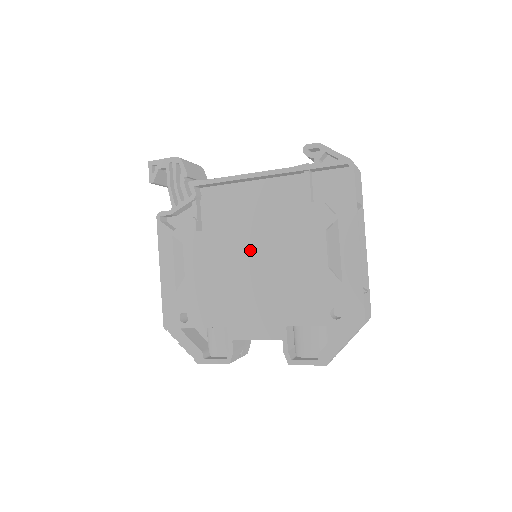
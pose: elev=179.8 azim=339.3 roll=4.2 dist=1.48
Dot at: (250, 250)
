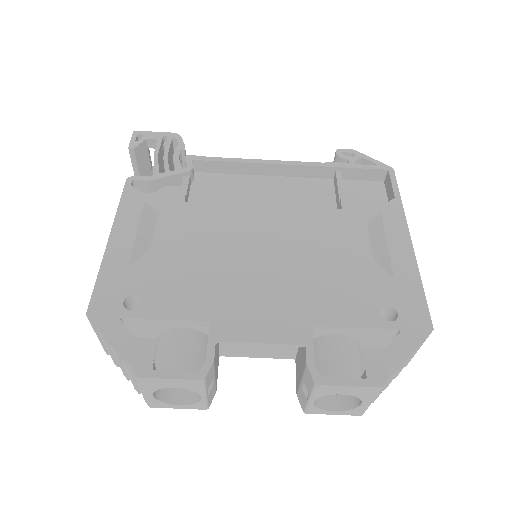
Dot at: (262, 229)
